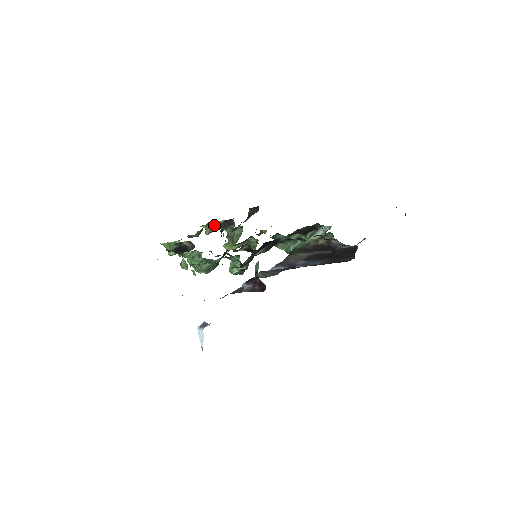
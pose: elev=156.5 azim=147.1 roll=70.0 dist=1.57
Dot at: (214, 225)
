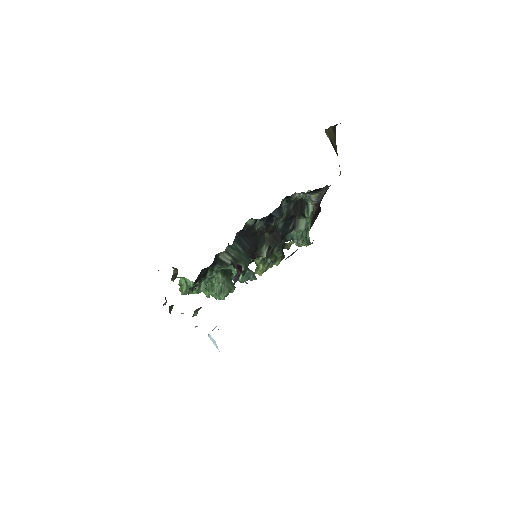
Dot at: occluded
